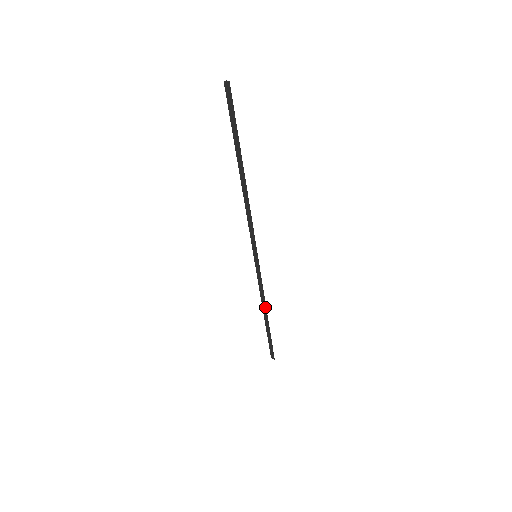
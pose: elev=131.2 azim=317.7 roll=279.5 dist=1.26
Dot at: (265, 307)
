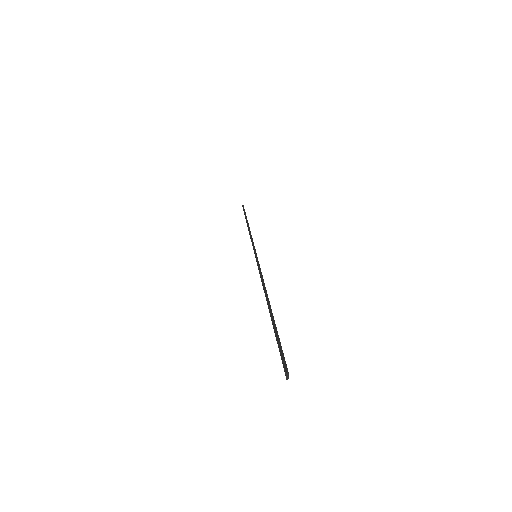
Dot at: occluded
